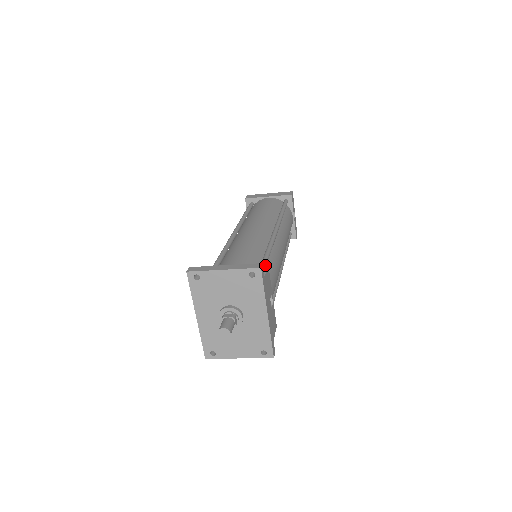
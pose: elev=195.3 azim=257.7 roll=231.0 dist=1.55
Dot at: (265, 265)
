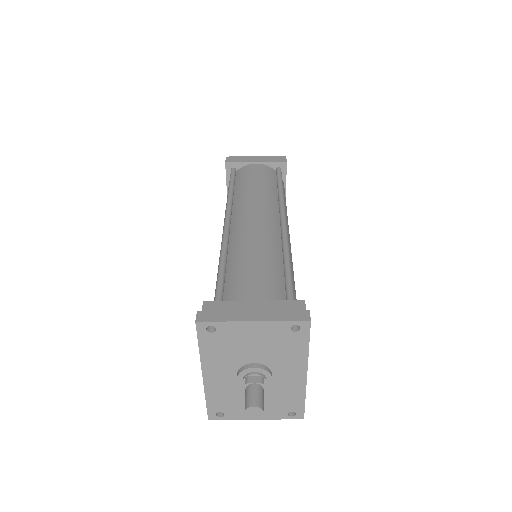
Dot at: (301, 301)
